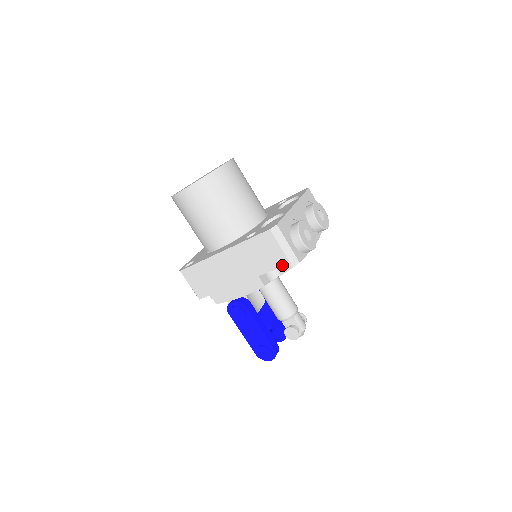
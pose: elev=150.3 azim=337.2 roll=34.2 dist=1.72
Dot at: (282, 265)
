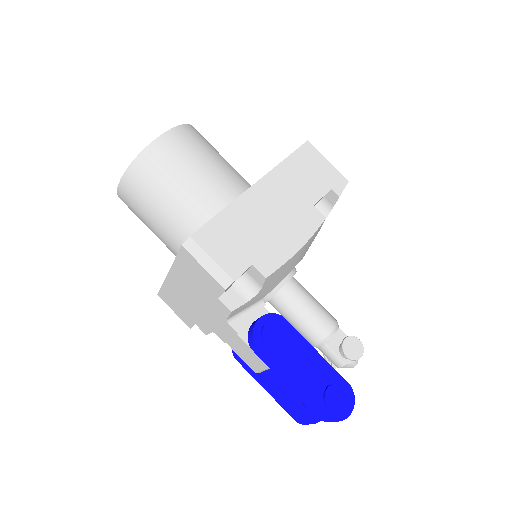
Dot at: (336, 182)
